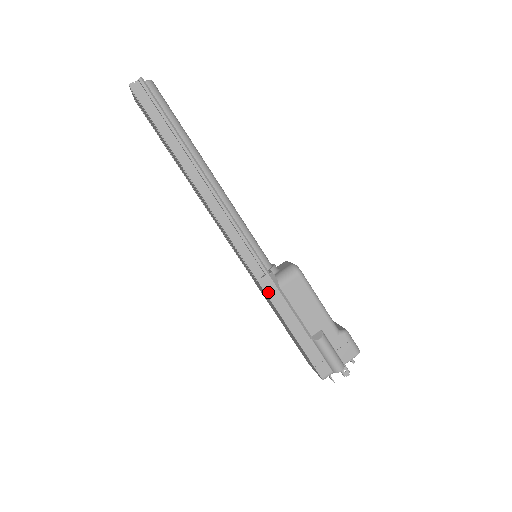
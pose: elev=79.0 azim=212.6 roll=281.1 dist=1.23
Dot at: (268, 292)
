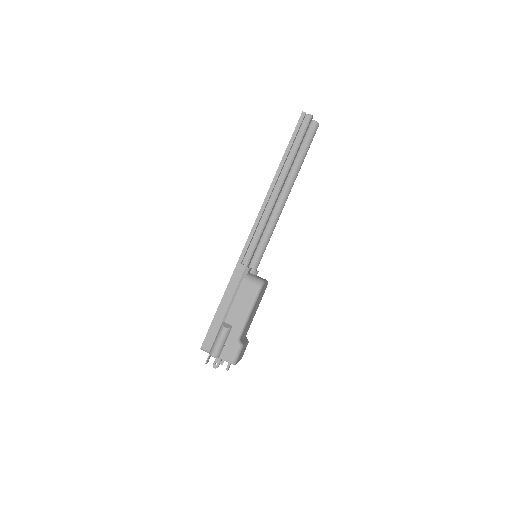
Dot at: (235, 273)
